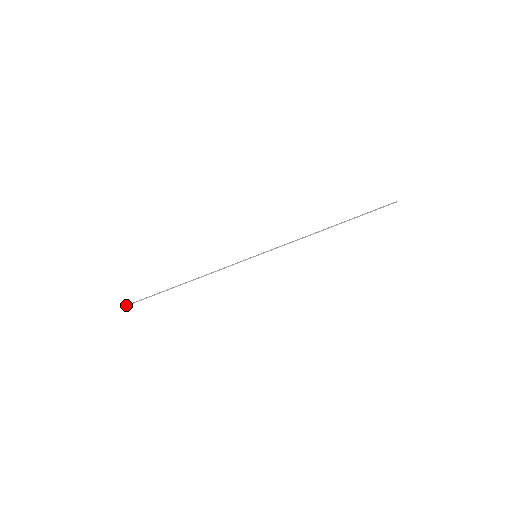
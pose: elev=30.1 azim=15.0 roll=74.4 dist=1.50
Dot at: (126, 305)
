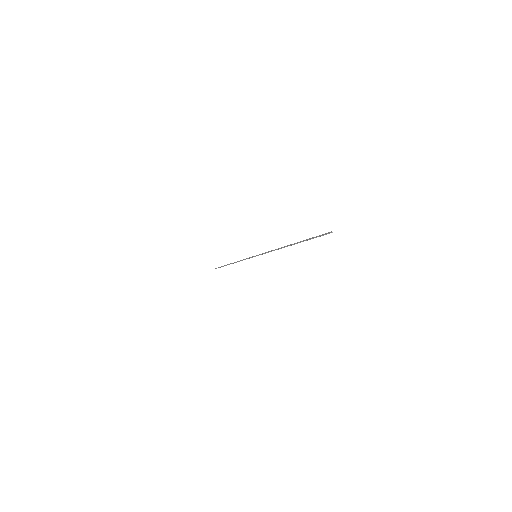
Dot at: (216, 268)
